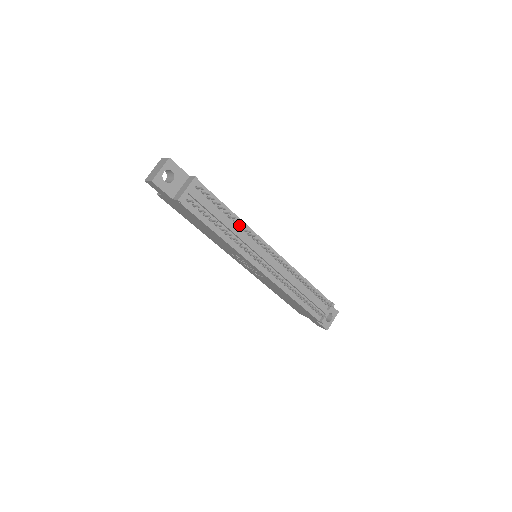
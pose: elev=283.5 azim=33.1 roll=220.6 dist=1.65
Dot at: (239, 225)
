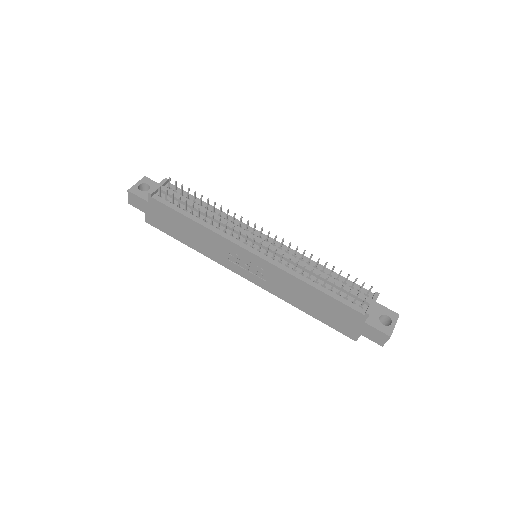
Dot at: (219, 214)
